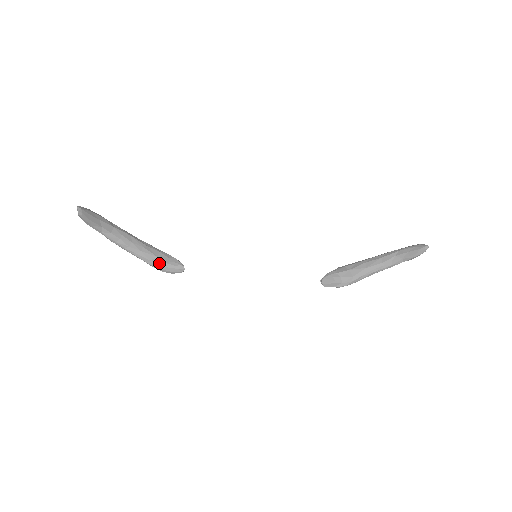
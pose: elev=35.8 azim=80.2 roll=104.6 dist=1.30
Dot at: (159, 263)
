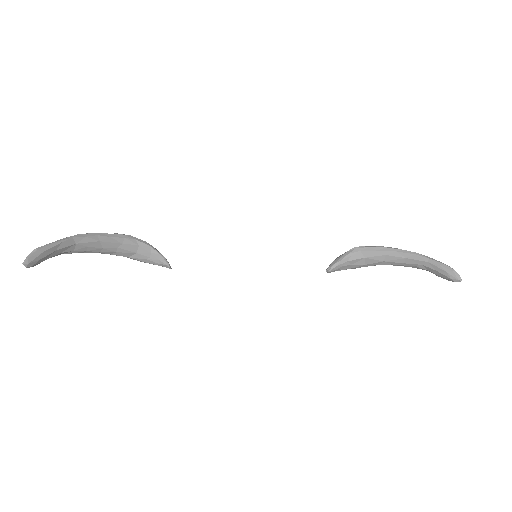
Dot at: (140, 260)
